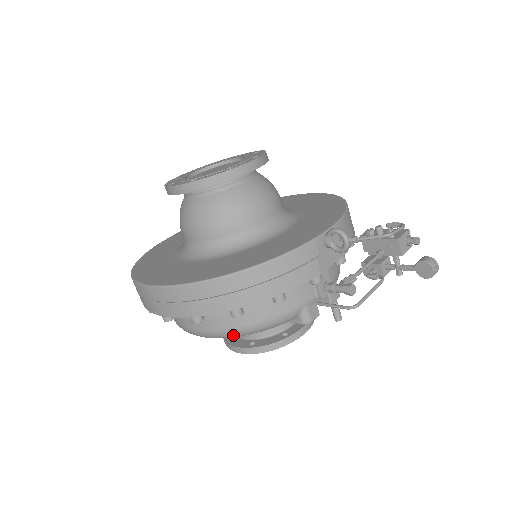
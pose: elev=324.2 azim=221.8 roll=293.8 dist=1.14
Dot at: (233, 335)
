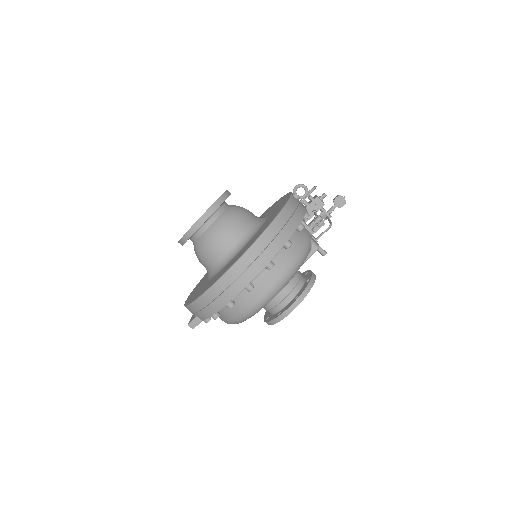
Dot at: (291, 273)
